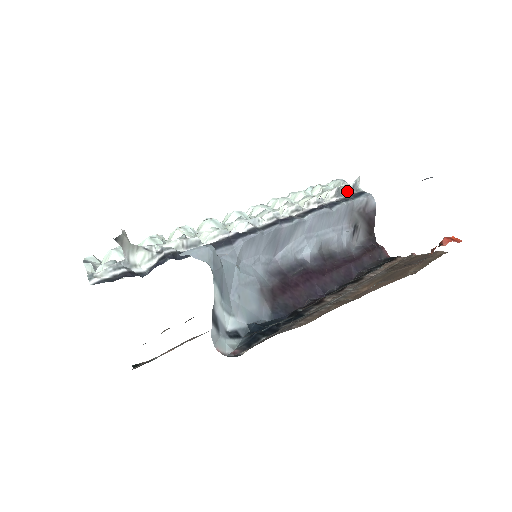
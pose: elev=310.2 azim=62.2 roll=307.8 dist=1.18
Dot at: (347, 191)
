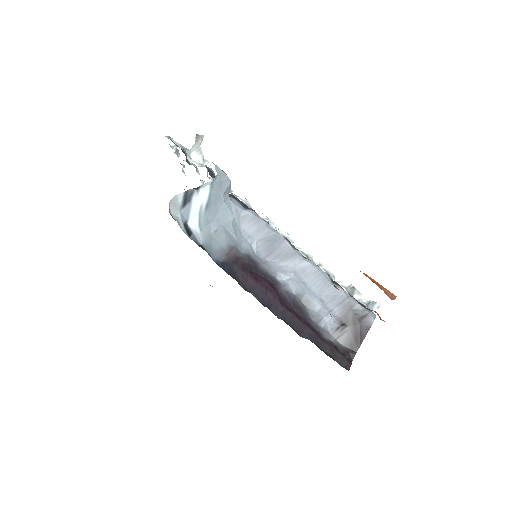
Dot at: (361, 300)
